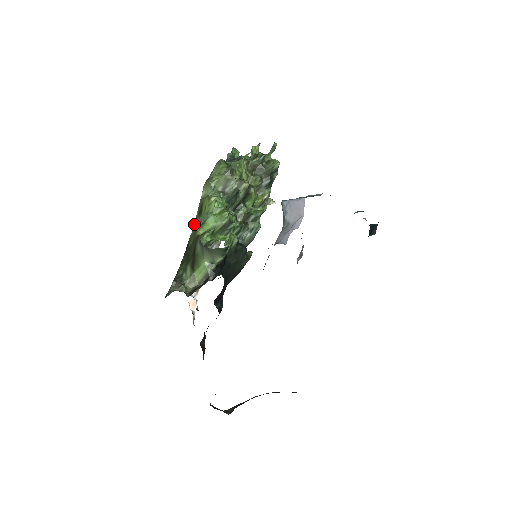
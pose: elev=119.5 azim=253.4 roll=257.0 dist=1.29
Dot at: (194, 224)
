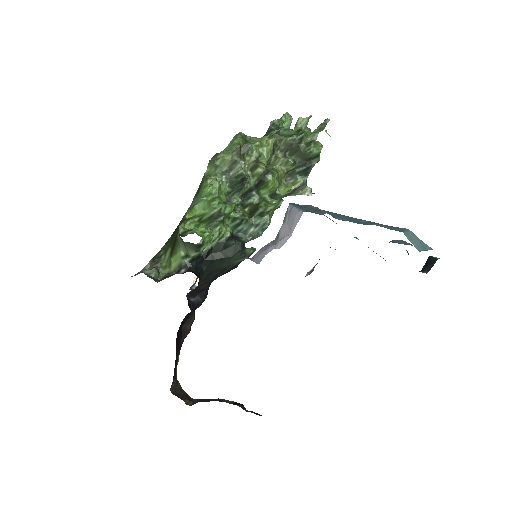
Dot at: (191, 203)
